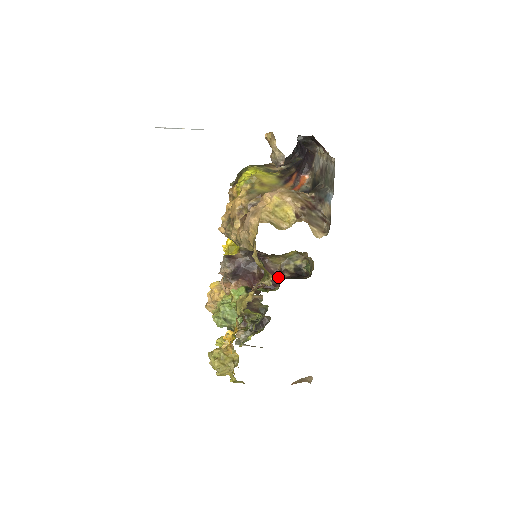
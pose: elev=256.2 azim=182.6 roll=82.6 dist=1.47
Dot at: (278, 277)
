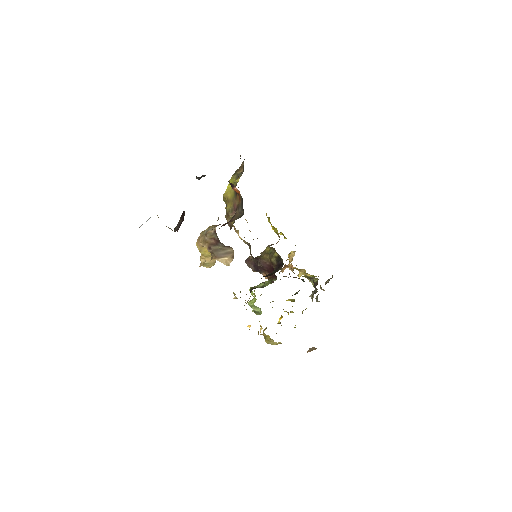
Dot at: (273, 269)
